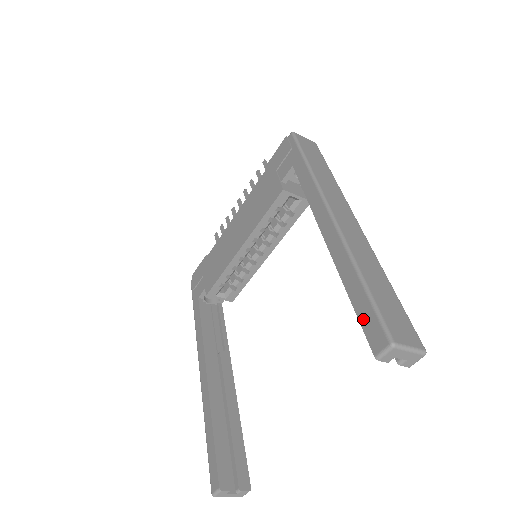
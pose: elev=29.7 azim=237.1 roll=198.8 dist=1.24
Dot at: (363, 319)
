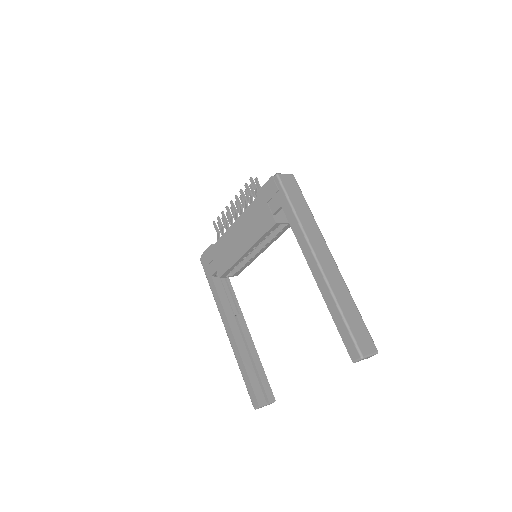
Dot at: (344, 339)
